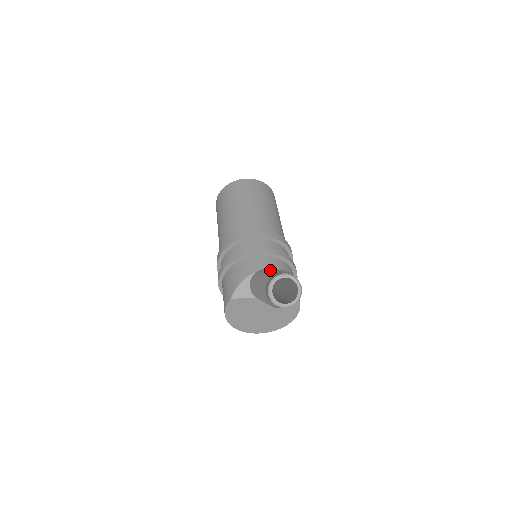
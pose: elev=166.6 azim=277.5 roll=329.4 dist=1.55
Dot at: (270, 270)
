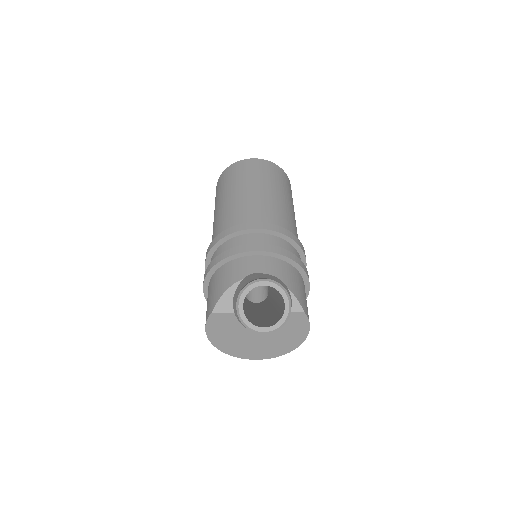
Dot at: occluded
